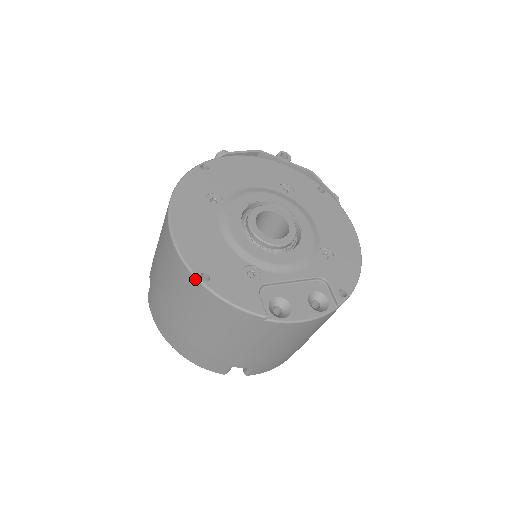
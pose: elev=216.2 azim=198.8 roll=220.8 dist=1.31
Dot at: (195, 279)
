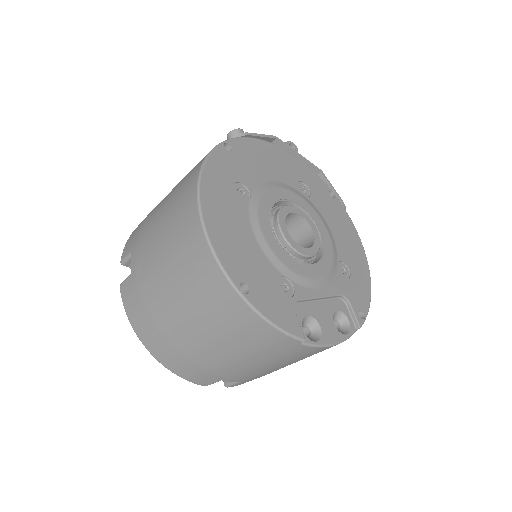
Dot at: (233, 290)
